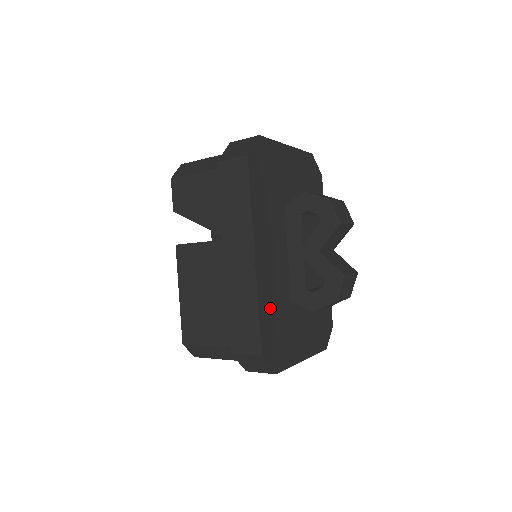
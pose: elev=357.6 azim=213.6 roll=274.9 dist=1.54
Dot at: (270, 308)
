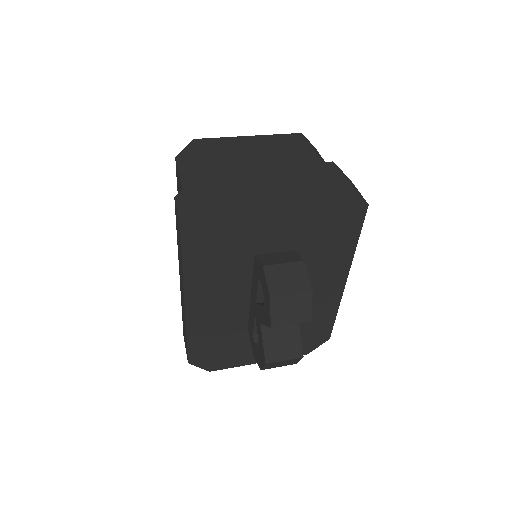
Dot at: (207, 335)
